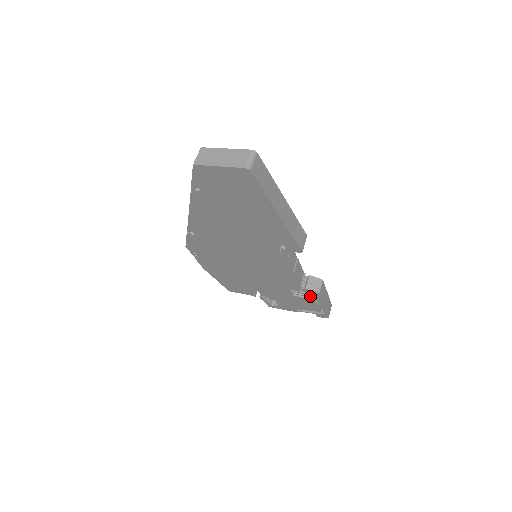
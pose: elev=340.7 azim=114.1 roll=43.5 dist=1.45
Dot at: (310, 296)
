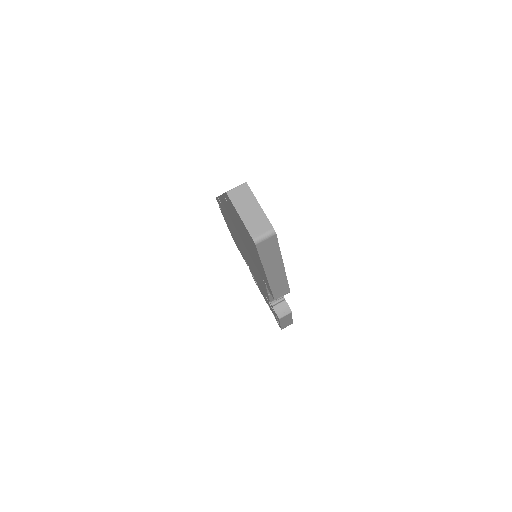
Dot at: occluded
